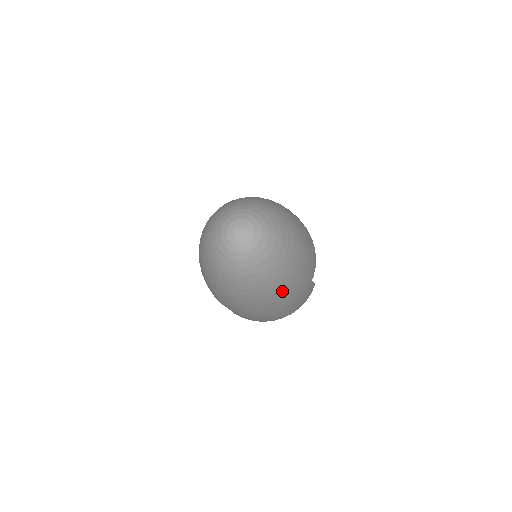
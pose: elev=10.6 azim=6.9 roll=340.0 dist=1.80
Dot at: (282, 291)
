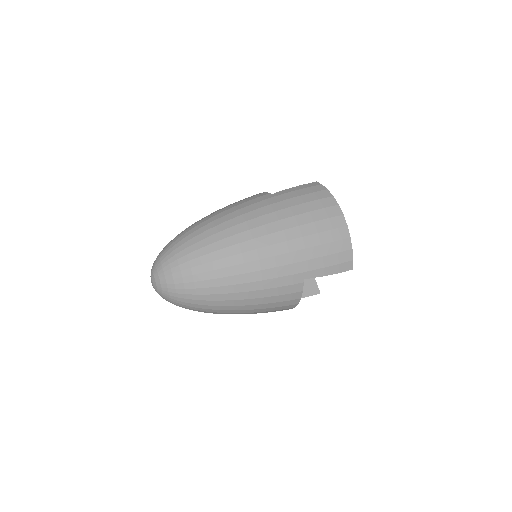
Dot at: occluded
